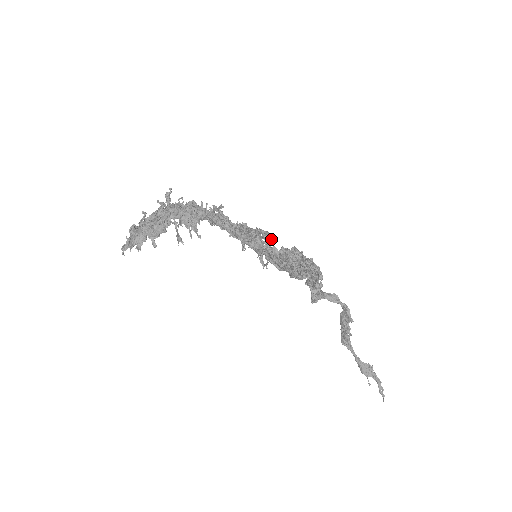
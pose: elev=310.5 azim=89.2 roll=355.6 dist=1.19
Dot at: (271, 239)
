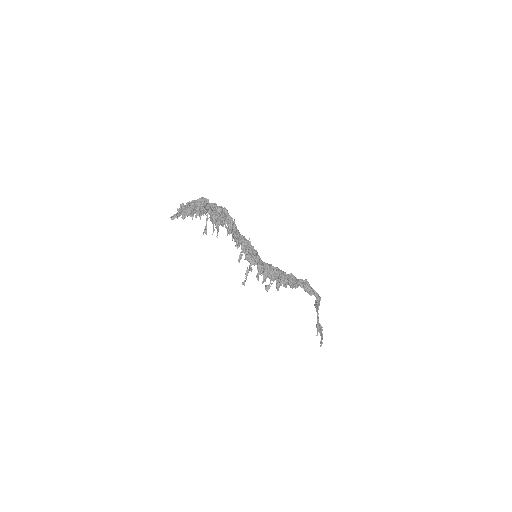
Dot at: (261, 261)
